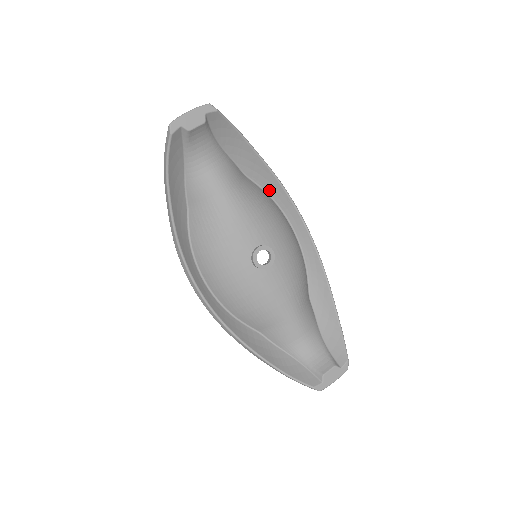
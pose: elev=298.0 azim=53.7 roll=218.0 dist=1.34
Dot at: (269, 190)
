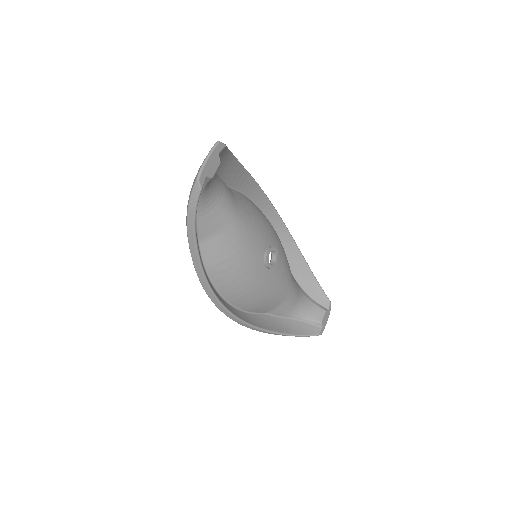
Dot at: (245, 190)
